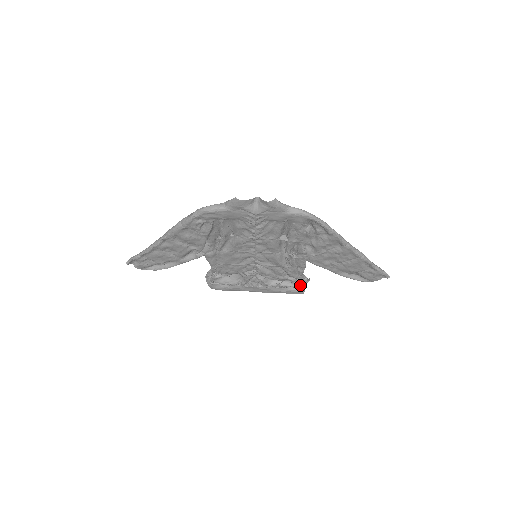
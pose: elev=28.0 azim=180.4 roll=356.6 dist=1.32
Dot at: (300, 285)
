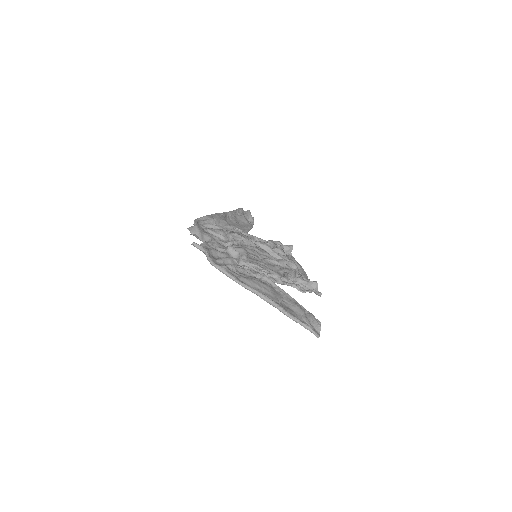
Dot at: occluded
